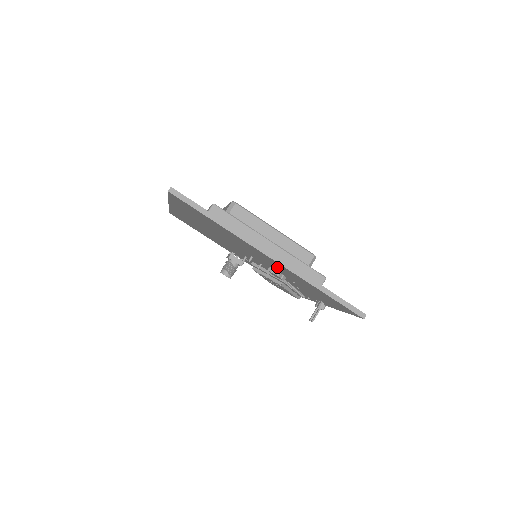
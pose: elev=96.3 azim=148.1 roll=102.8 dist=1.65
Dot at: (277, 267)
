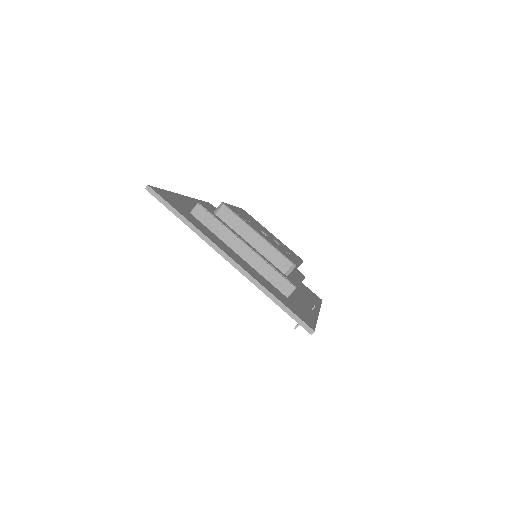
Dot at: occluded
